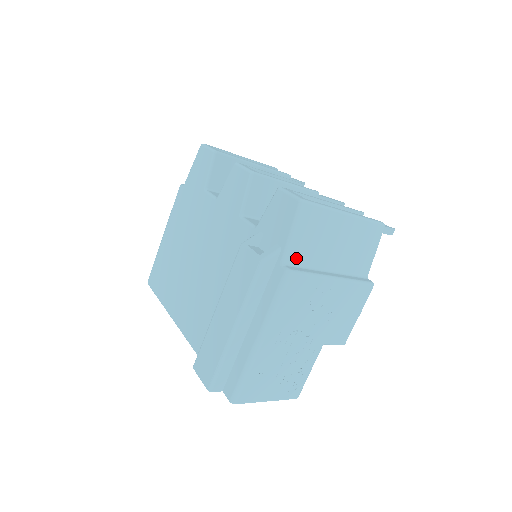
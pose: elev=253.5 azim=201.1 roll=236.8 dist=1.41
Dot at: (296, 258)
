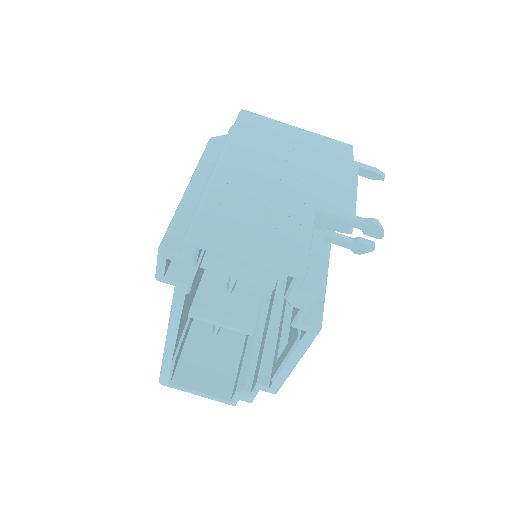
Dot at: occluded
